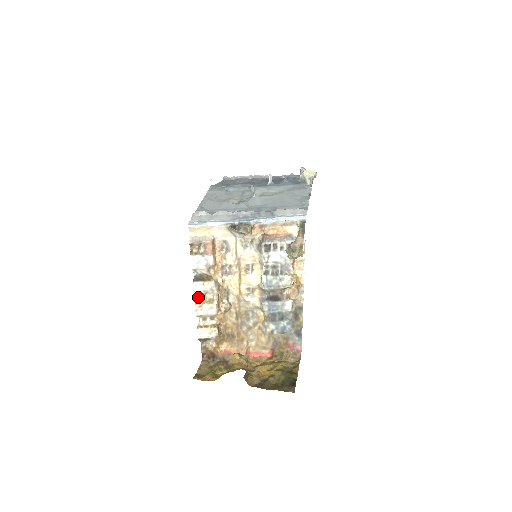
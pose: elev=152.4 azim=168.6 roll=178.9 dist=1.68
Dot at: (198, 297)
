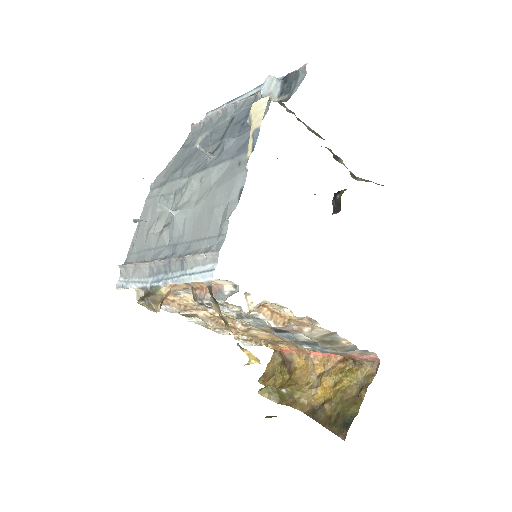
Dot at: (204, 325)
